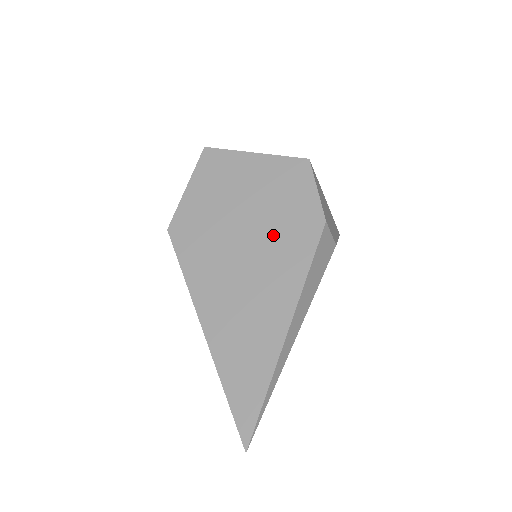
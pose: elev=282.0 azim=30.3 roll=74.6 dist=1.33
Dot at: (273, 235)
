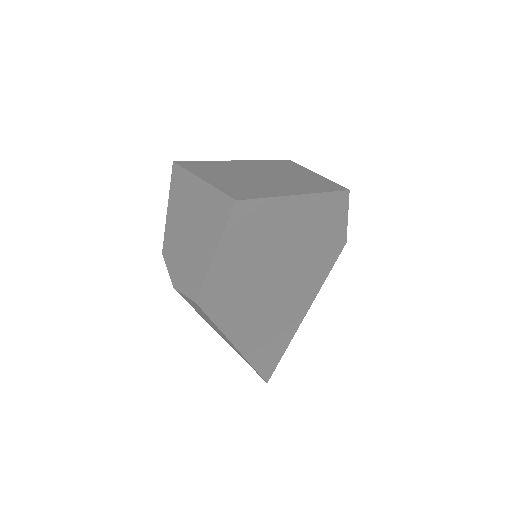
Dot at: (303, 268)
